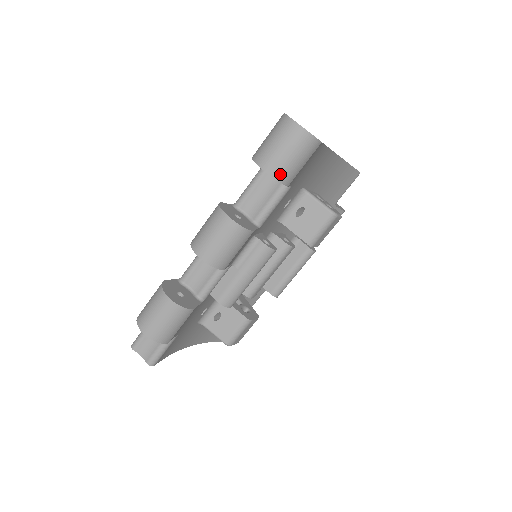
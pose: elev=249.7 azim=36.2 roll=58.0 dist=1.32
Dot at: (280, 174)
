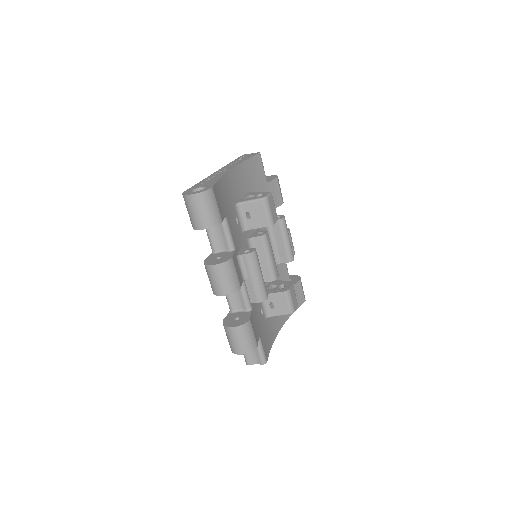
Dot at: (211, 223)
